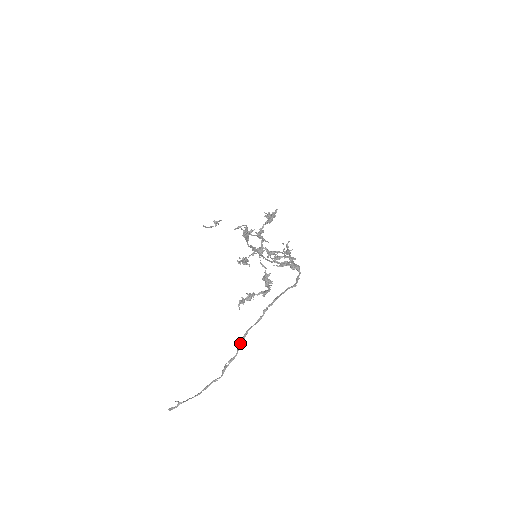
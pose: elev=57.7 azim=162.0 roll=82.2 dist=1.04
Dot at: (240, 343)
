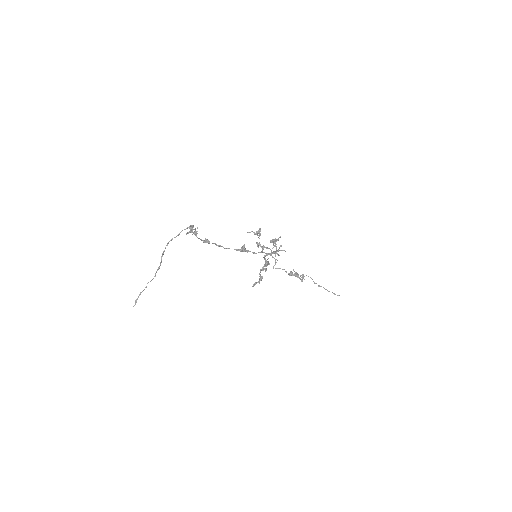
Dot at: (159, 267)
